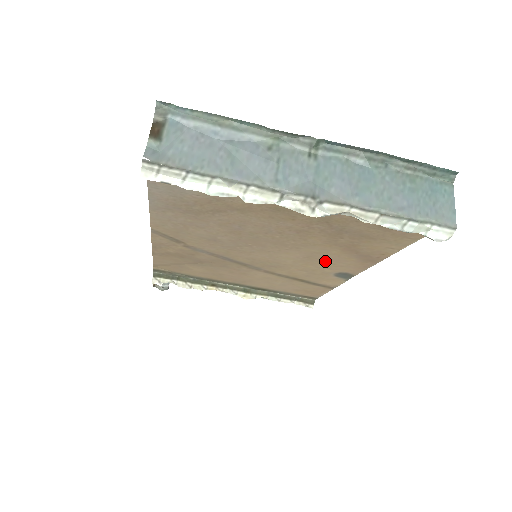
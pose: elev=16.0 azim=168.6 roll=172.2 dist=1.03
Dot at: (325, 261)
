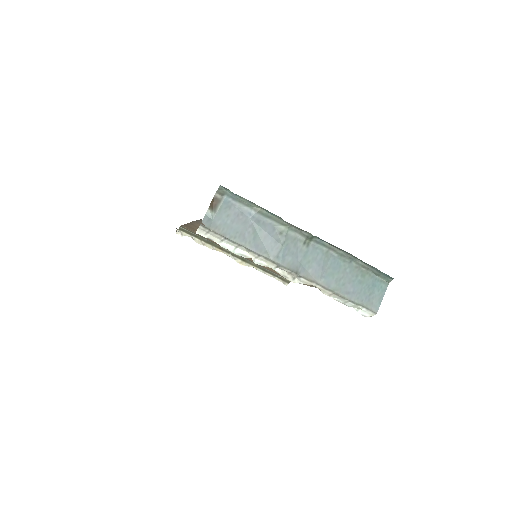
Dot at: occluded
